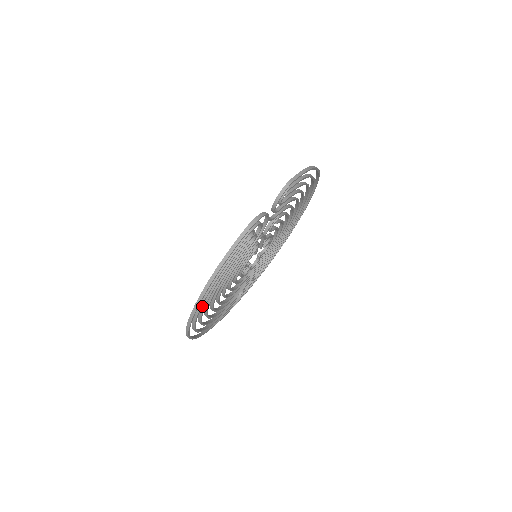
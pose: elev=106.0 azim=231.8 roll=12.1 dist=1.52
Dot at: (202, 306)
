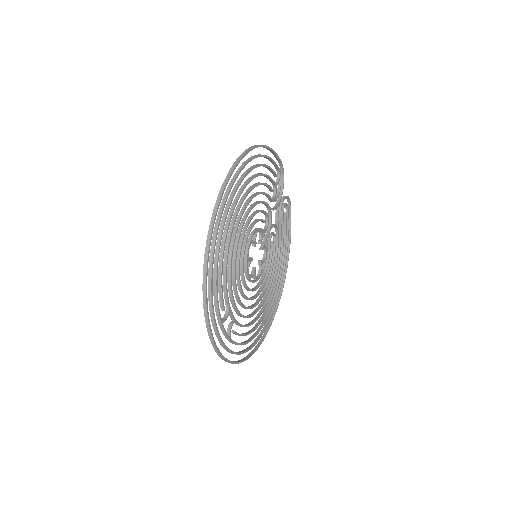
Dot at: (246, 171)
